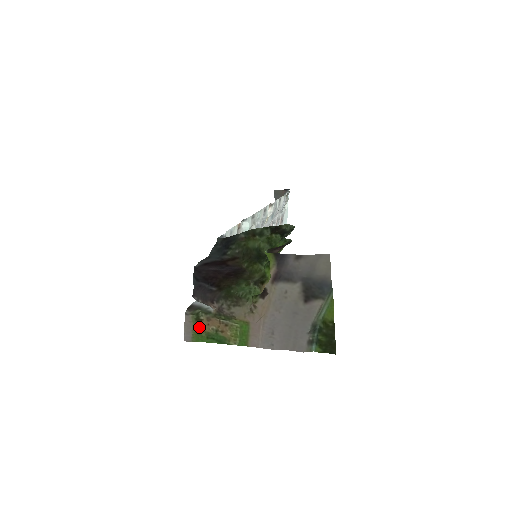
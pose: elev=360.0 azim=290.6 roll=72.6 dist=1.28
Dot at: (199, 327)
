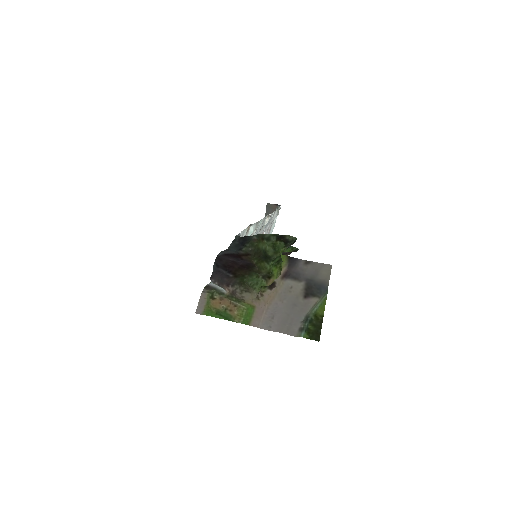
Dot at: (212, 304)
